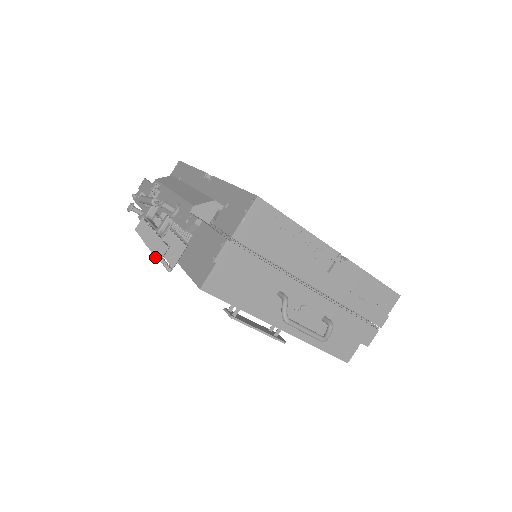
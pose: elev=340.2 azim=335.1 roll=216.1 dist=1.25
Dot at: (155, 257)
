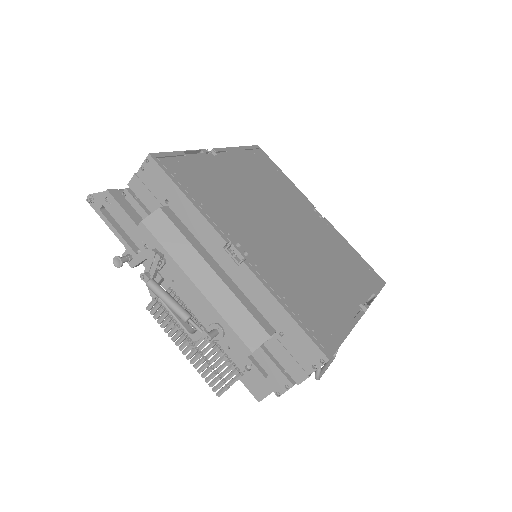
Dot at: (213, 391)
